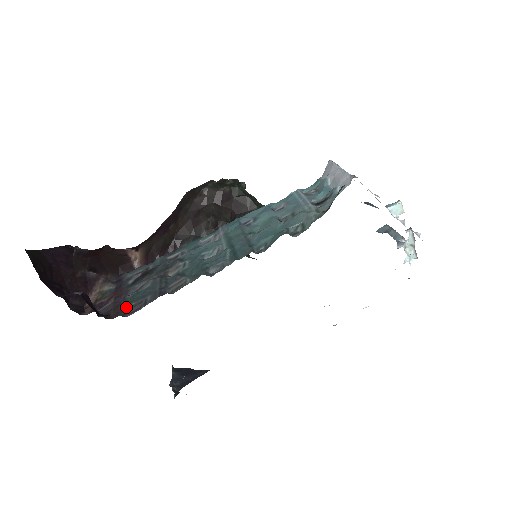
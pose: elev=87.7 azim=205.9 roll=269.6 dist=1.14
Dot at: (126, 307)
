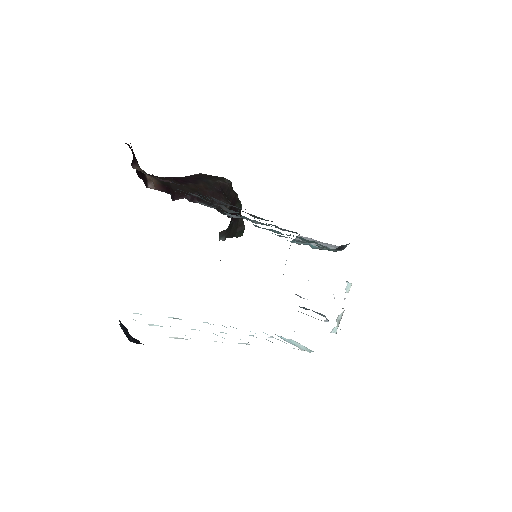
Dot at: occluded
